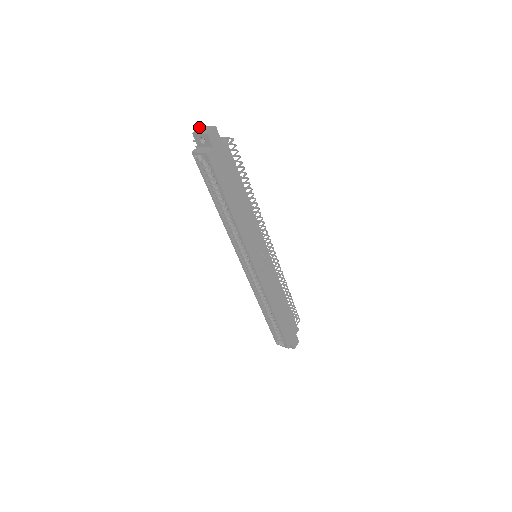
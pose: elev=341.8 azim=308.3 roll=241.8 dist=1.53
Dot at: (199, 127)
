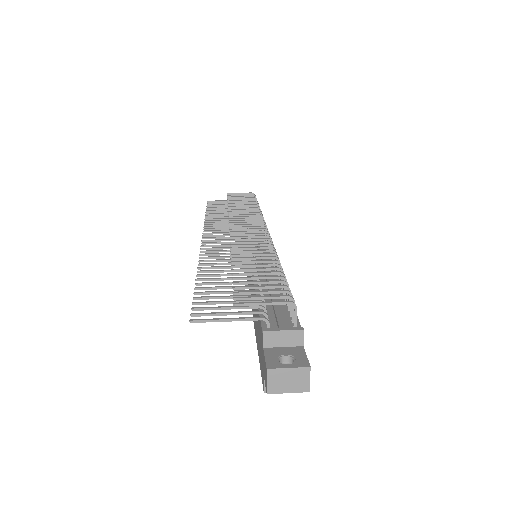
Dot at: (267, 375)
